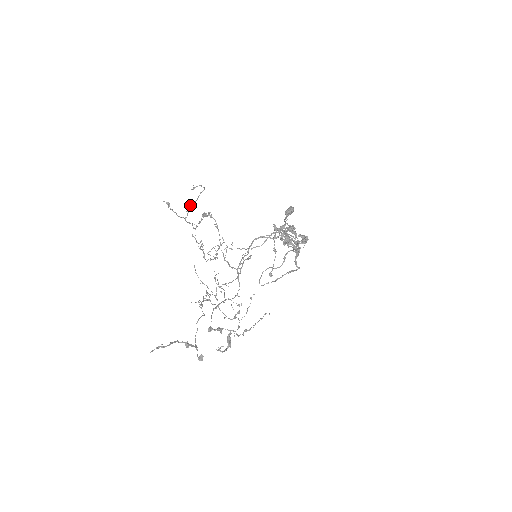
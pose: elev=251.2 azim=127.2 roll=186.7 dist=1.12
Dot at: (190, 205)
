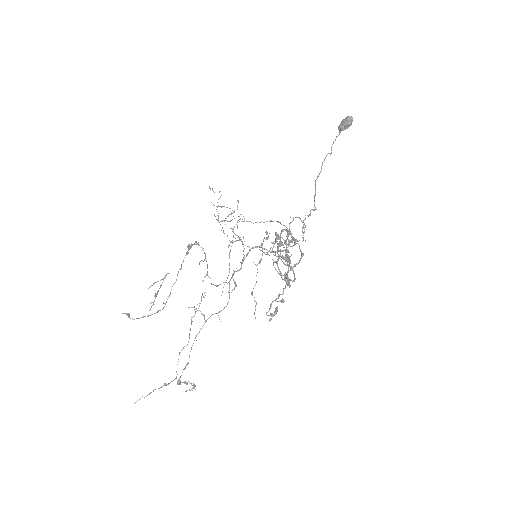
Dot at: occluded
